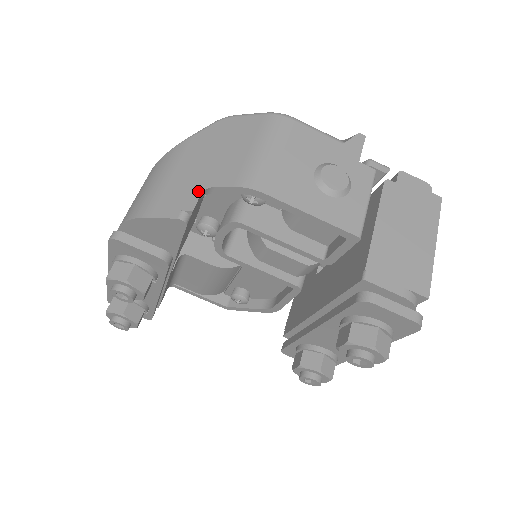
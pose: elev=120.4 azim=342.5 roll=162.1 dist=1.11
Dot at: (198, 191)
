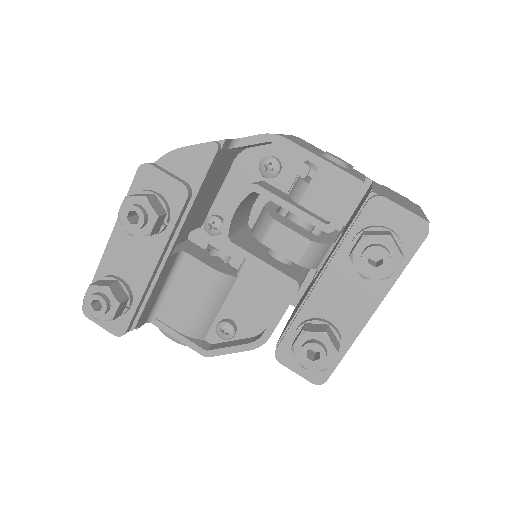
Dot at: (229, 140)
